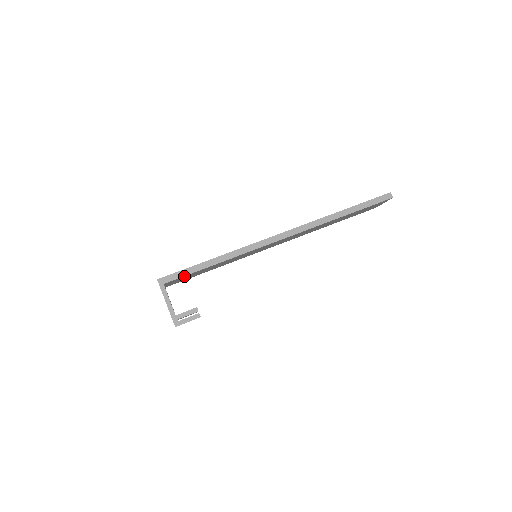
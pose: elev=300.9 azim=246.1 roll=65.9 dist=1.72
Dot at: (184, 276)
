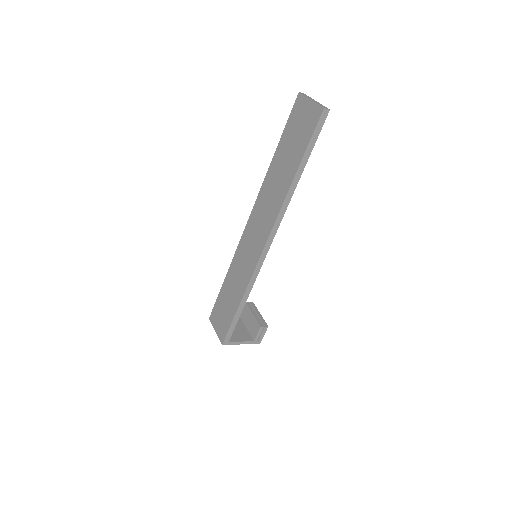
Dot at: (233, 326)
